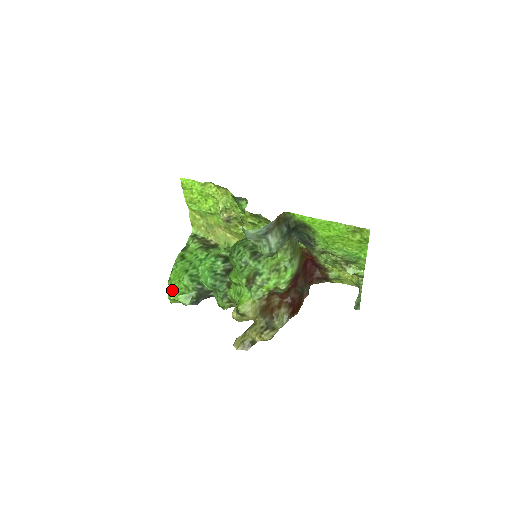
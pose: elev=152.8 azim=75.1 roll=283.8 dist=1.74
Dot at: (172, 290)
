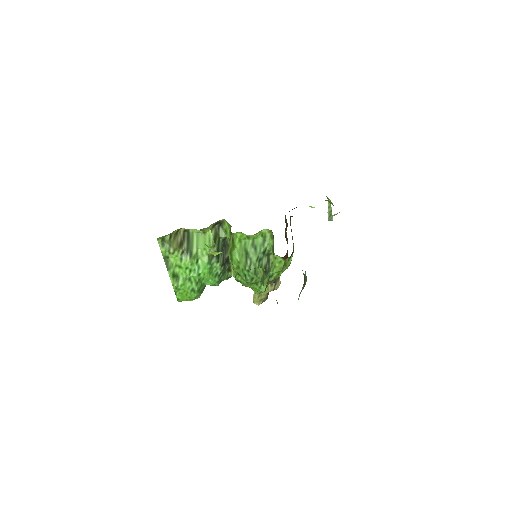
Dot at: occluded
